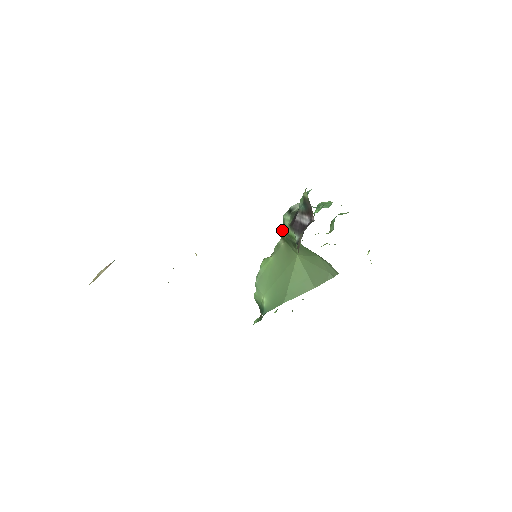
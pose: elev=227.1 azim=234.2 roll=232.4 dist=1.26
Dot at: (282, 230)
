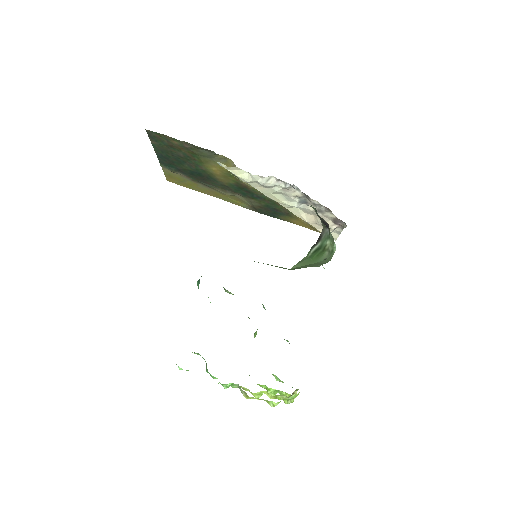
Dot at: occluded
